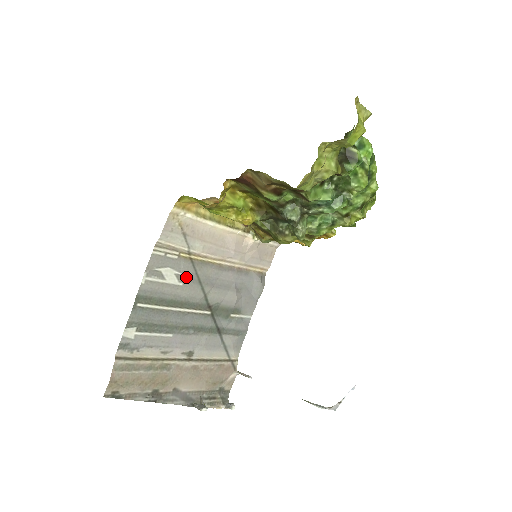
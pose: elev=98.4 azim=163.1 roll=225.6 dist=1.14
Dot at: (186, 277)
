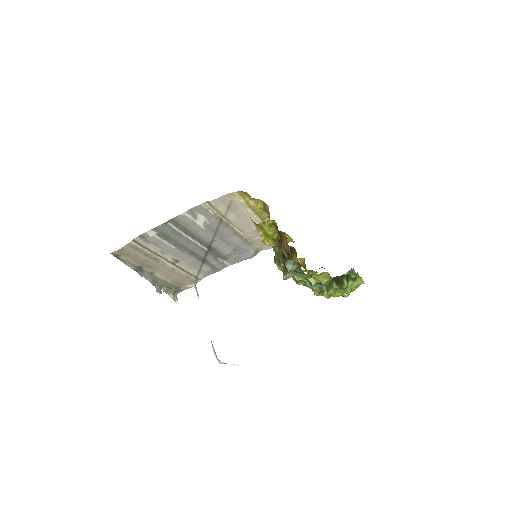
Dot at: (210, 226)
